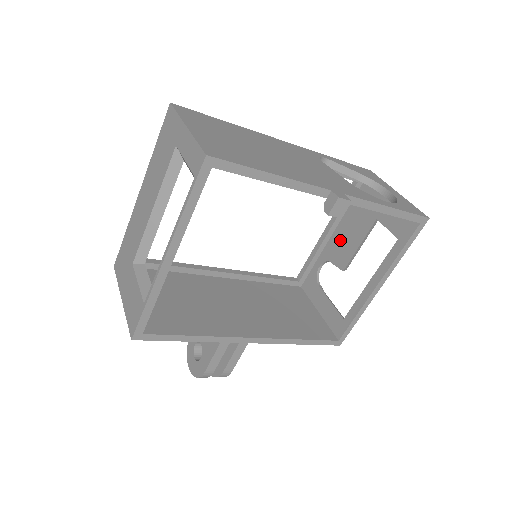
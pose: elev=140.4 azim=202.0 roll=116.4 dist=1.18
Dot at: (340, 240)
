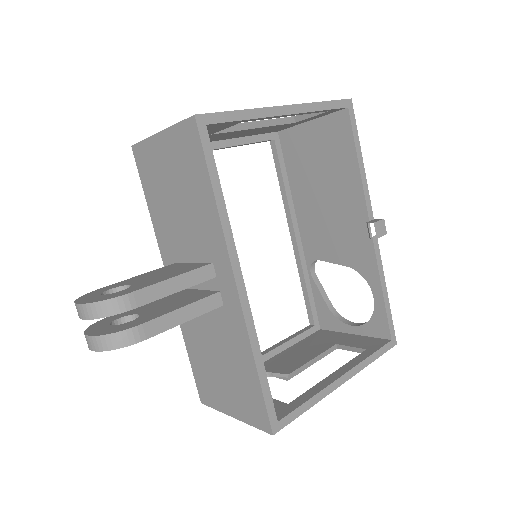
Dot at: (285, 358)
